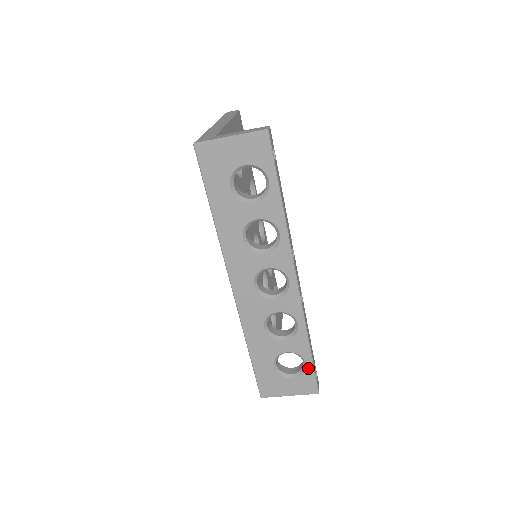
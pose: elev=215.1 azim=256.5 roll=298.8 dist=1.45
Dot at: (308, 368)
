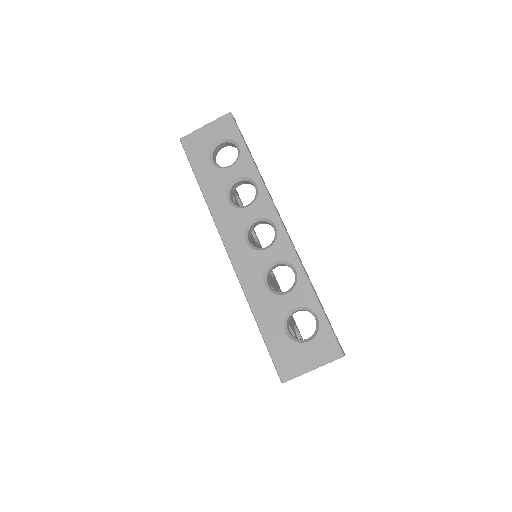
Dot at: (321, 322)
